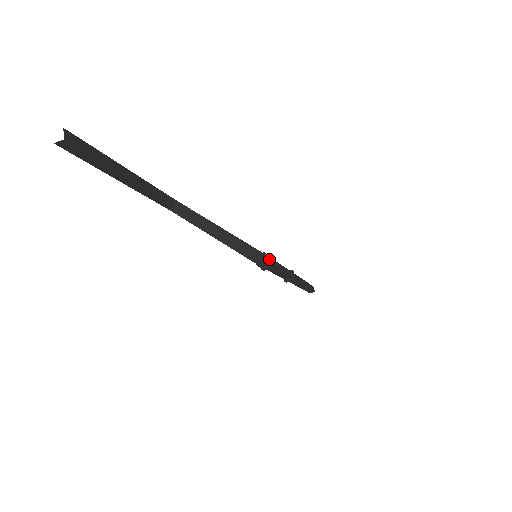
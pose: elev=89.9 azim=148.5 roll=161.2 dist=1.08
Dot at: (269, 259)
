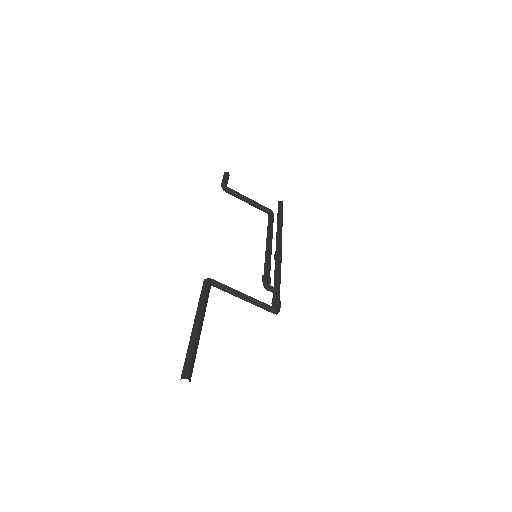
Dot at: (279, 305)
